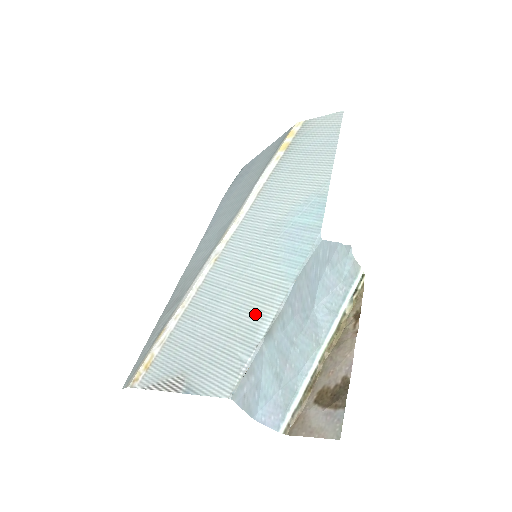
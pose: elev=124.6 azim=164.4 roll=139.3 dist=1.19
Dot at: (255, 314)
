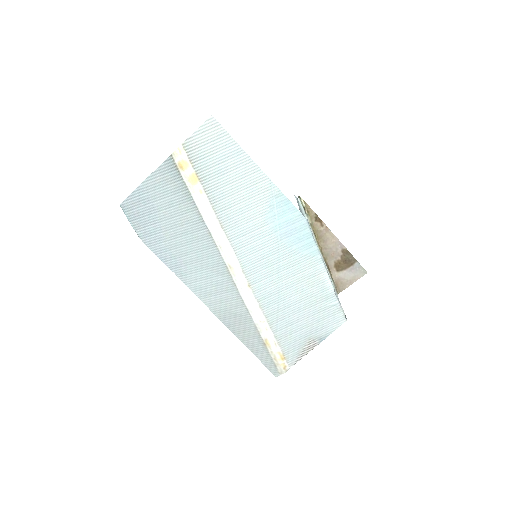
Dot at: (316, 284)
